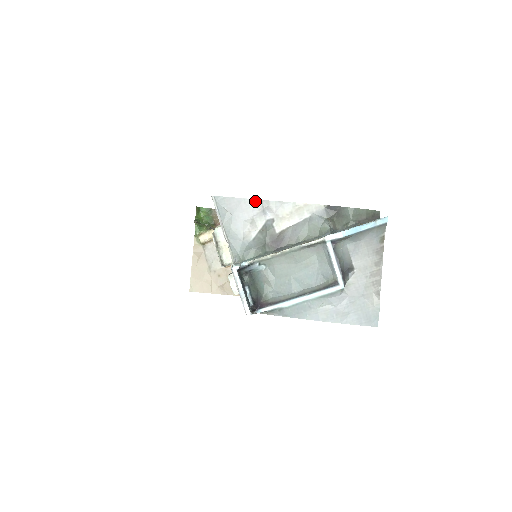
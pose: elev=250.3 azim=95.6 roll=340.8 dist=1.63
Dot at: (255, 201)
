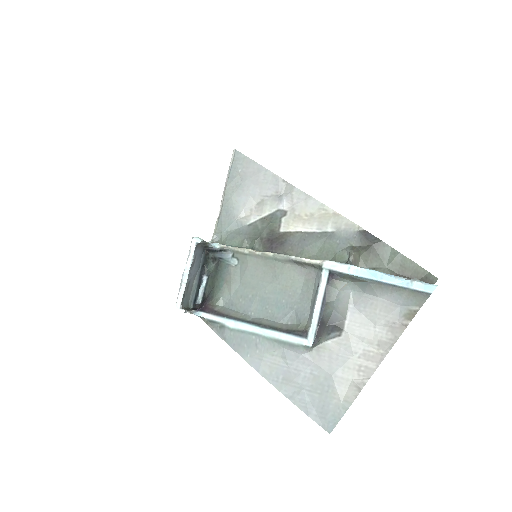
Dot at: (278, 178)
